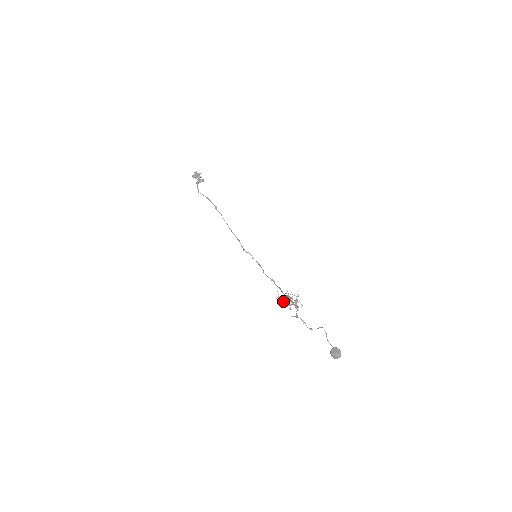
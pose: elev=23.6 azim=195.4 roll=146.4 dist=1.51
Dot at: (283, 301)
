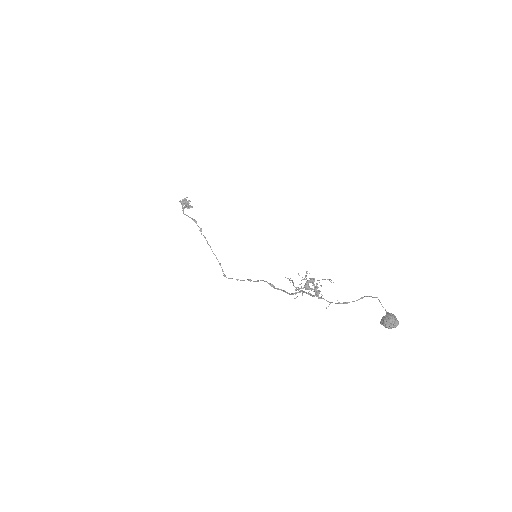
Dot at: (299, 284)
